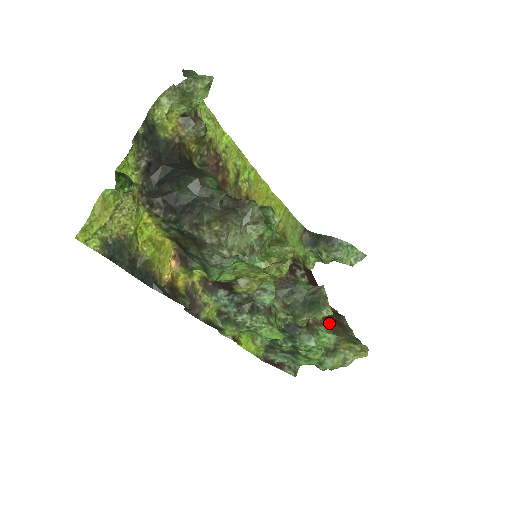
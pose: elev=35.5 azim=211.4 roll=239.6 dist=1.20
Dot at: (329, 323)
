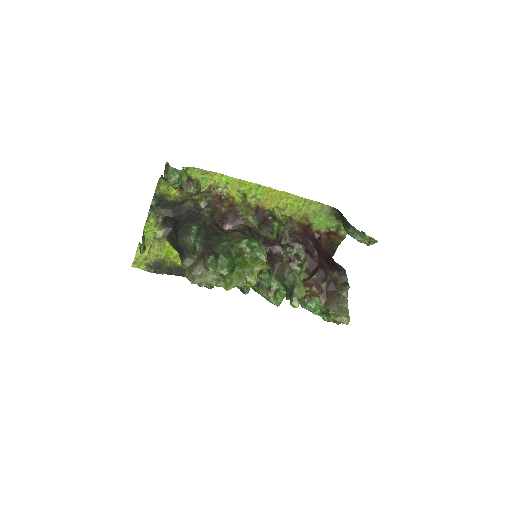
Dot at: (325, 295)
